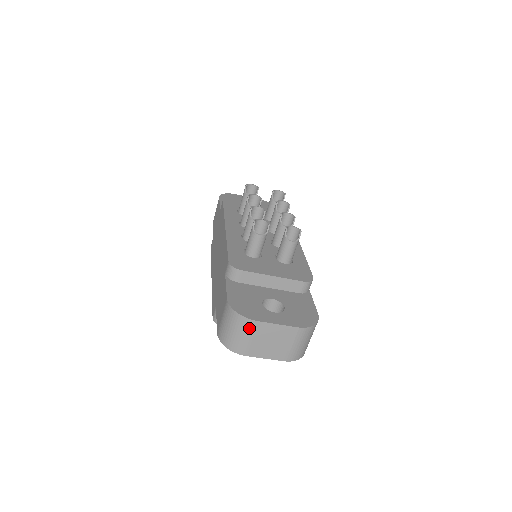
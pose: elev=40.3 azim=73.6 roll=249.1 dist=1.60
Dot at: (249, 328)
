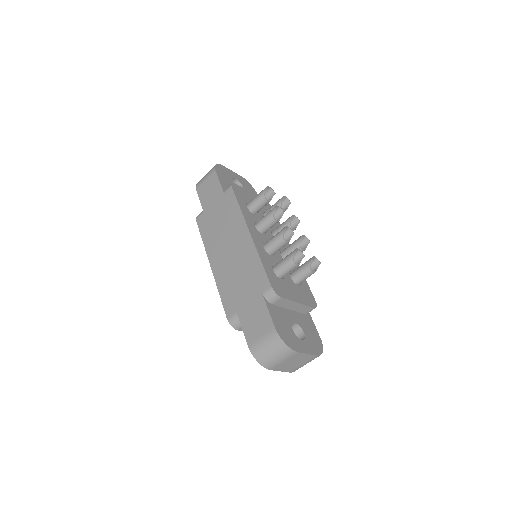
Dot at: (288, 355)
